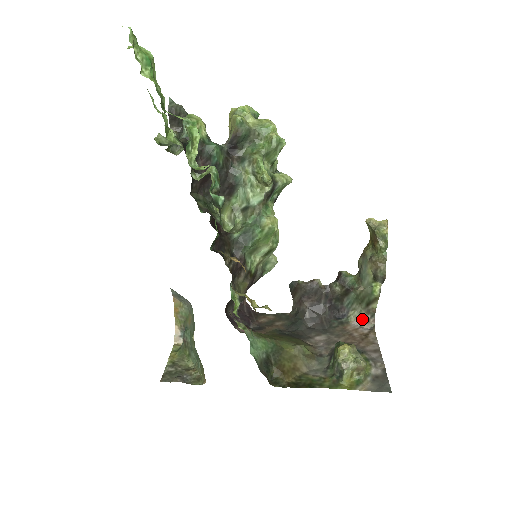
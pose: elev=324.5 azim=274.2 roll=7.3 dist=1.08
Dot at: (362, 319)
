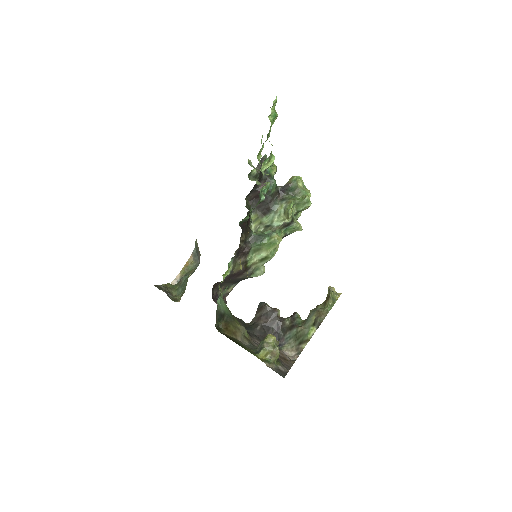
Dot at: (291, 353)
